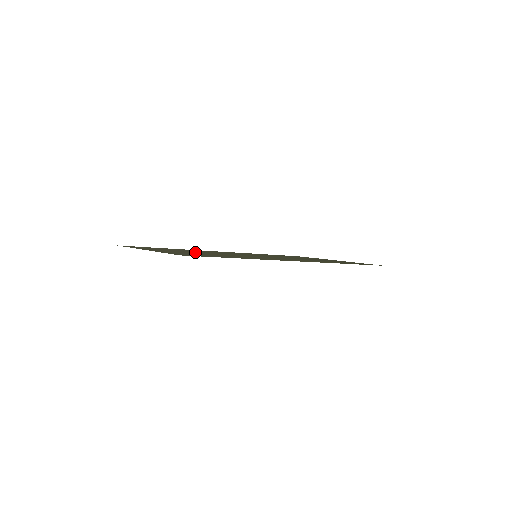
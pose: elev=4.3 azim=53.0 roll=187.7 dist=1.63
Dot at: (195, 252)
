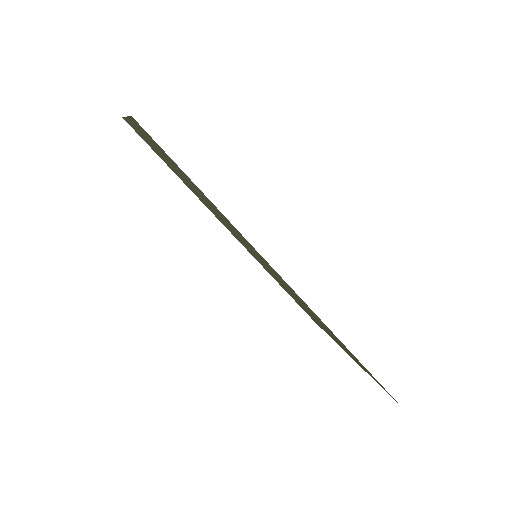
Dot at: occluded
